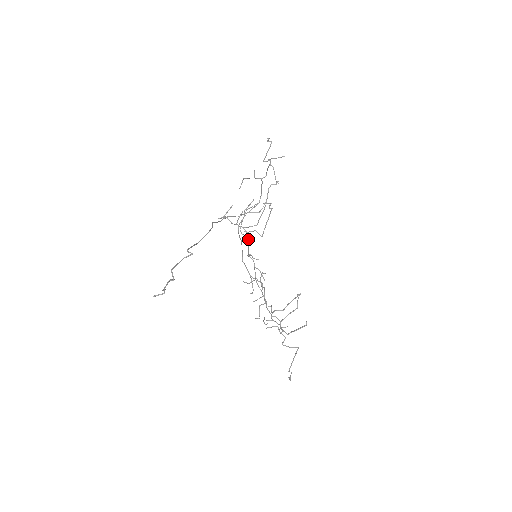
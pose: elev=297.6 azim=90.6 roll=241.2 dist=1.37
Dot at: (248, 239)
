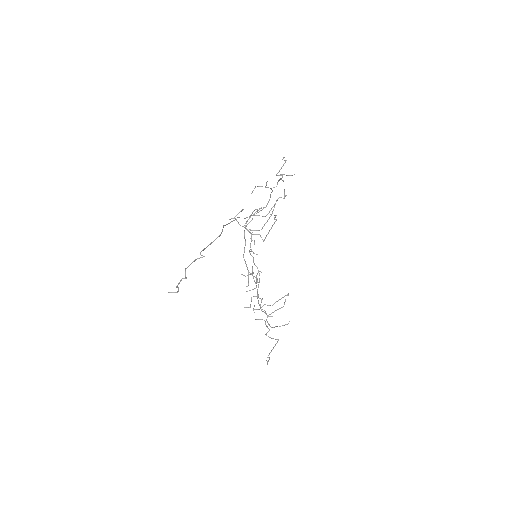
Dot at: occluded
